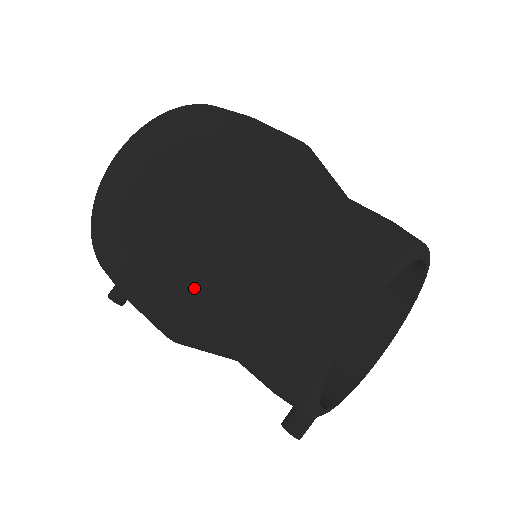
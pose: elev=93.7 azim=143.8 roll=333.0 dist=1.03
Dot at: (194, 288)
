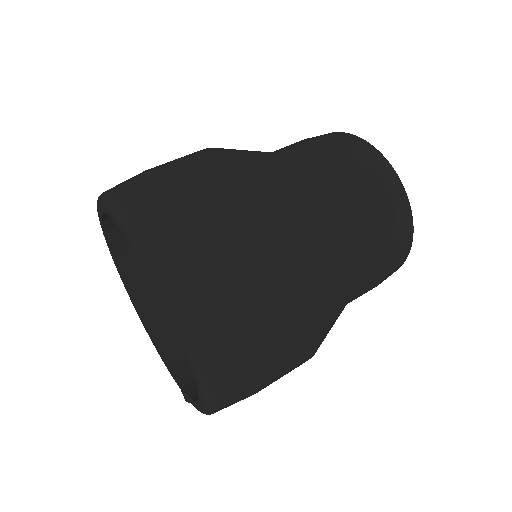
Dot at: occluded
